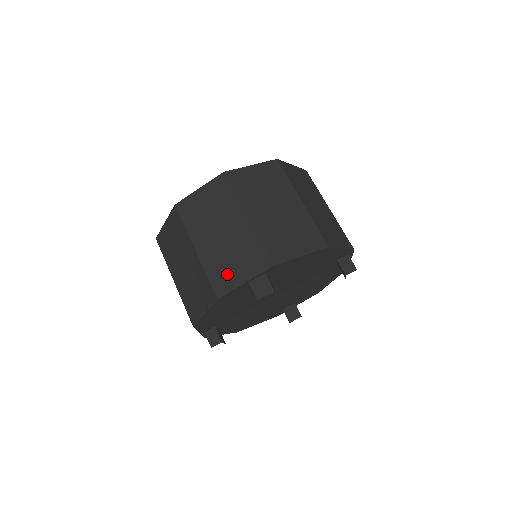
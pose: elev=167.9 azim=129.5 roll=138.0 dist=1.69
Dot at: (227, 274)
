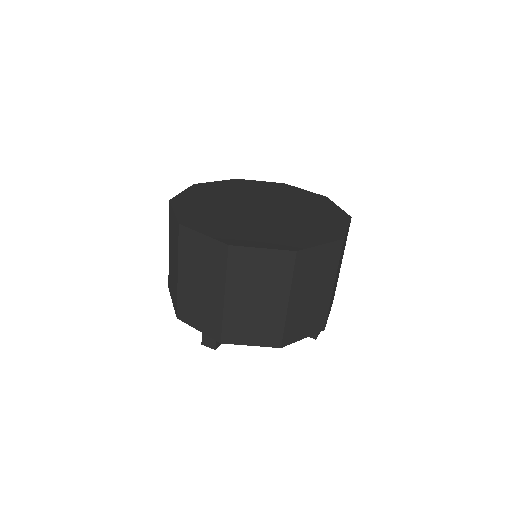
Dot at: (190, 313)
